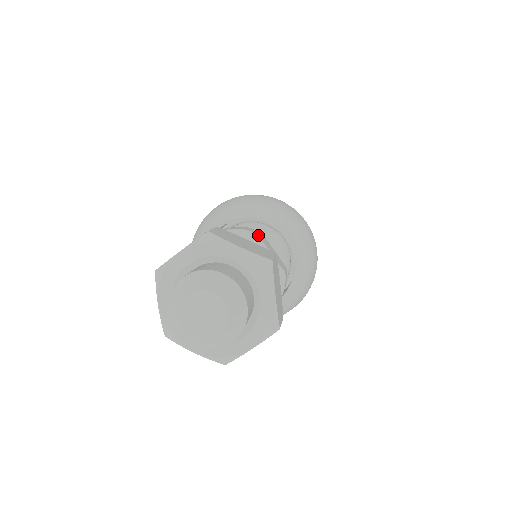
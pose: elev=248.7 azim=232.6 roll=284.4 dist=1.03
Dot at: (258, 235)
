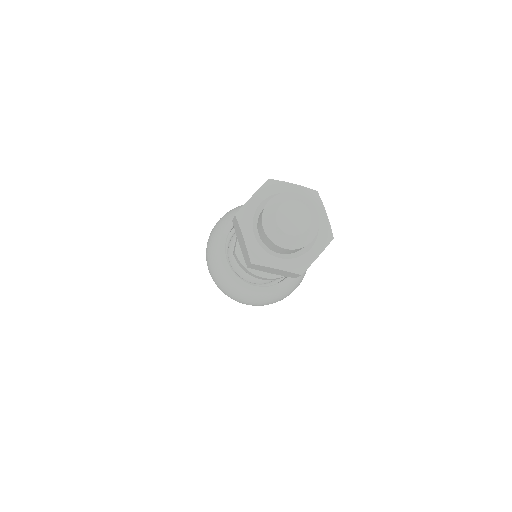
Dot at: occluded
